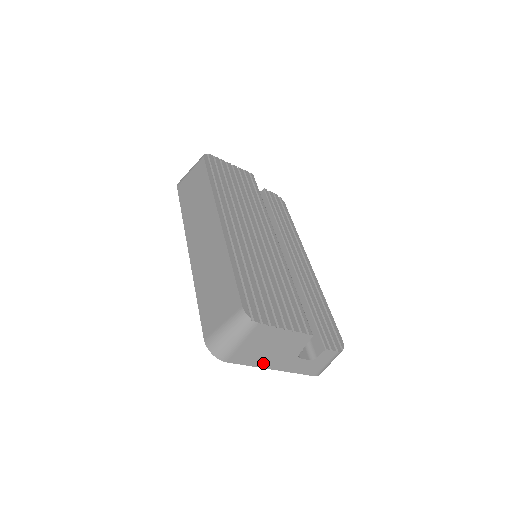
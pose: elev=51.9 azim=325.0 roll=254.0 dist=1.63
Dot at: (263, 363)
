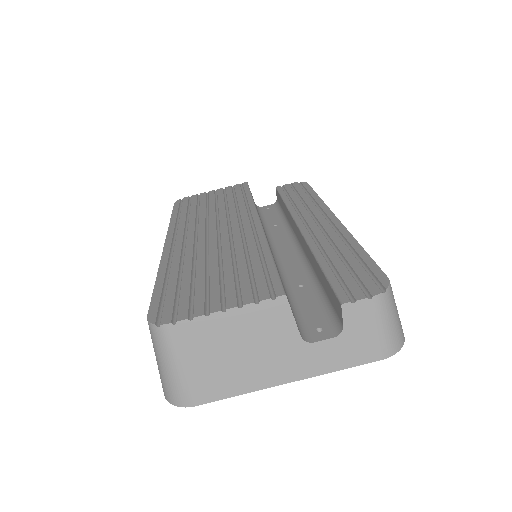
Dot at: (257, 381)
